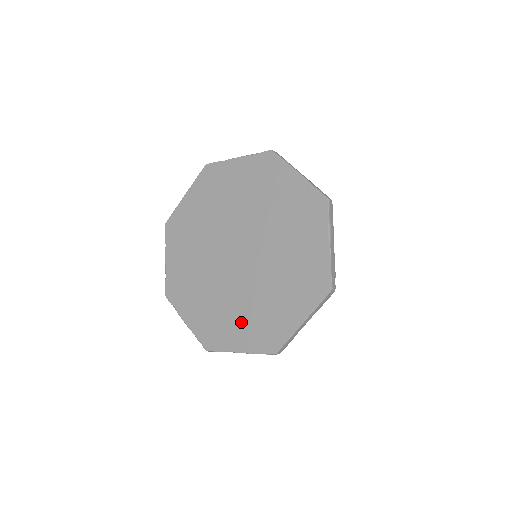
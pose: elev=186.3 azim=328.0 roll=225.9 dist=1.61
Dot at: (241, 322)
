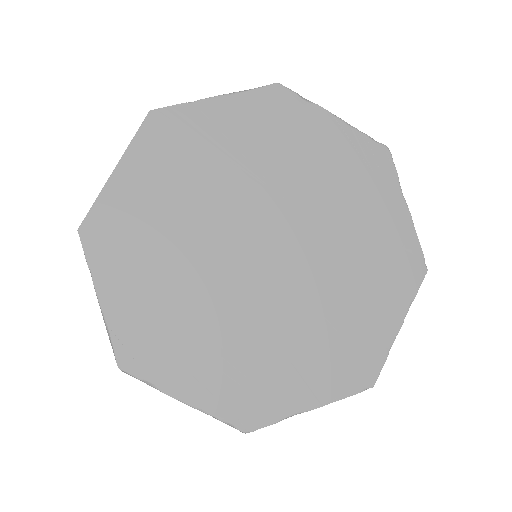
Dot at: (302, 360)
